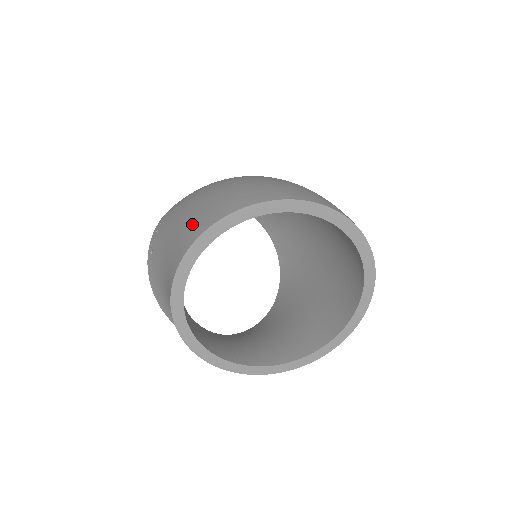
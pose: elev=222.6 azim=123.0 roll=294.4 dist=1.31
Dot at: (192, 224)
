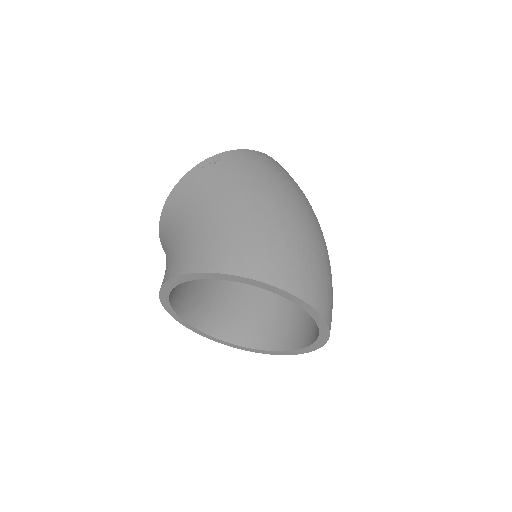
Dot at: (235, 246)
